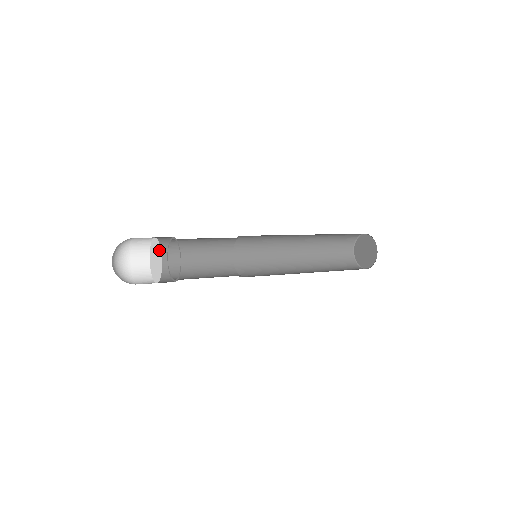
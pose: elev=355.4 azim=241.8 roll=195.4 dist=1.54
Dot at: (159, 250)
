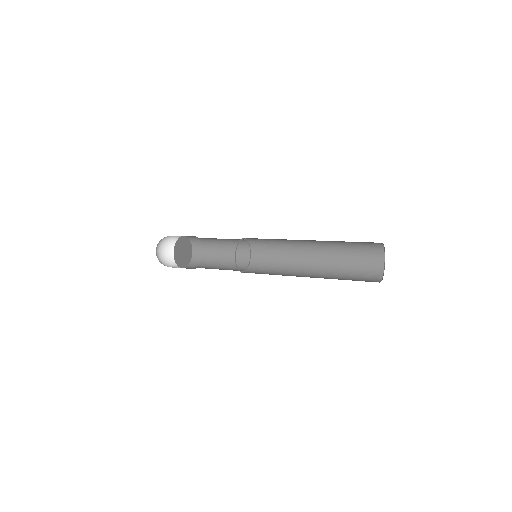
Dot at: (178, 242)
